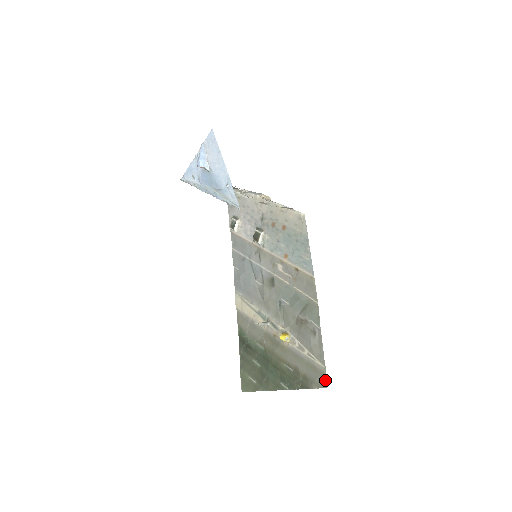
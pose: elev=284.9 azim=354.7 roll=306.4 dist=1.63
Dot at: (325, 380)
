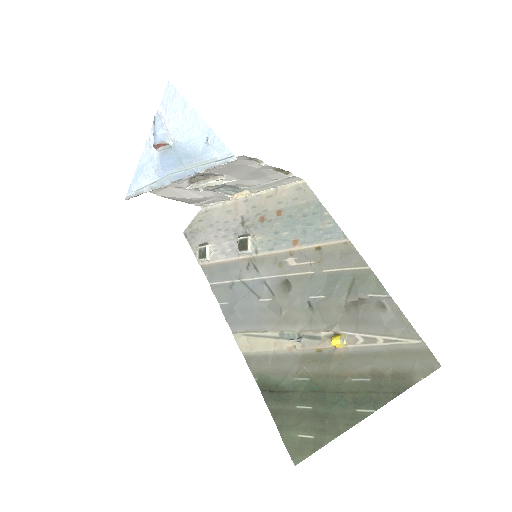
Dot at: (432, 358)
